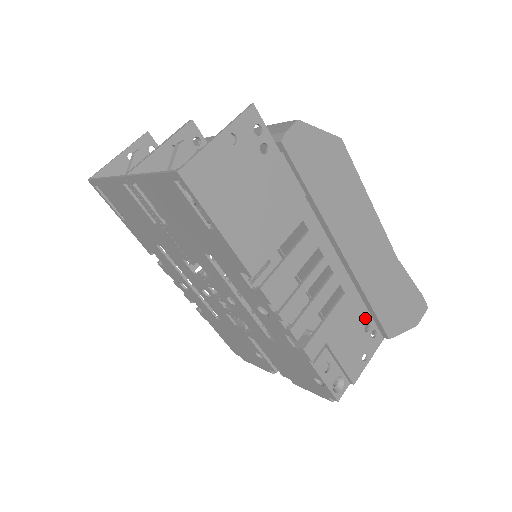
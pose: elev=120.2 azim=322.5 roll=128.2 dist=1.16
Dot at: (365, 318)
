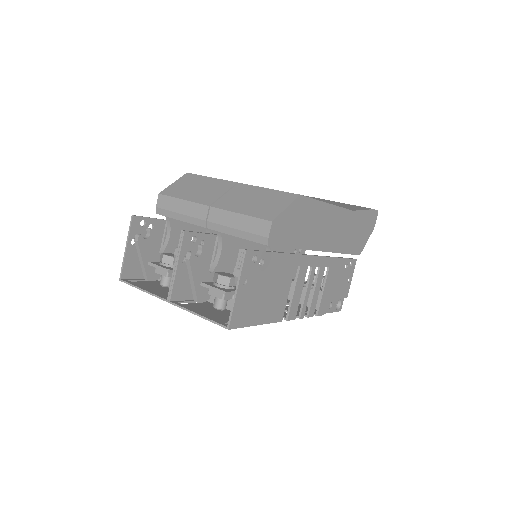
Dot at: (344, 264)
